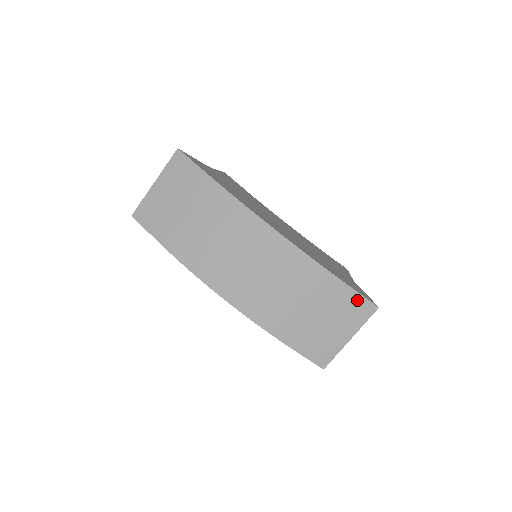
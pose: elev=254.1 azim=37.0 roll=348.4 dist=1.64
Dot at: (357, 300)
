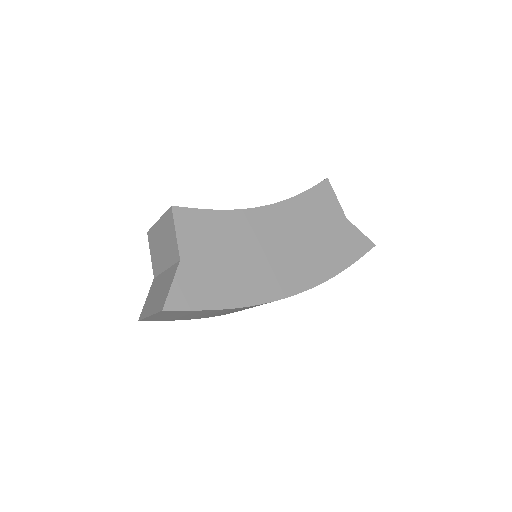
Dot at: occluded
